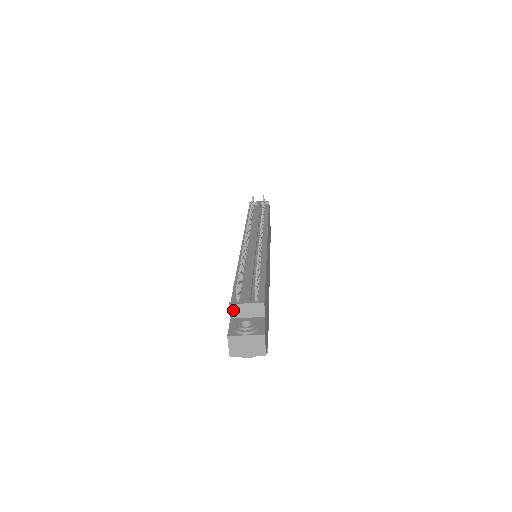
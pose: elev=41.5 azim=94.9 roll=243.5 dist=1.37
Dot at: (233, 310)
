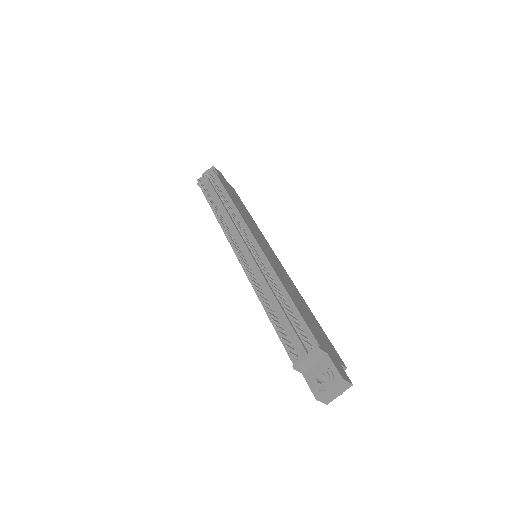
Dot at: (300, 369)
